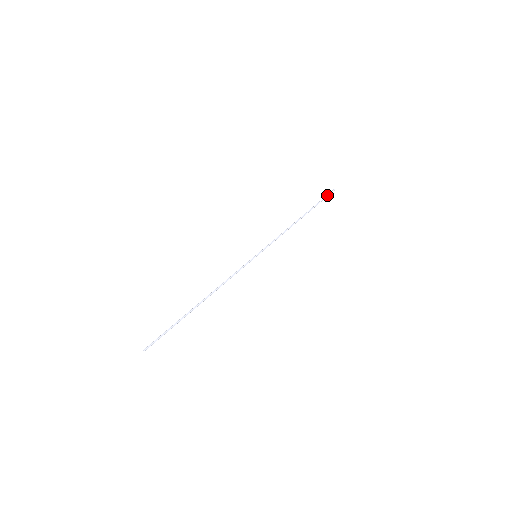
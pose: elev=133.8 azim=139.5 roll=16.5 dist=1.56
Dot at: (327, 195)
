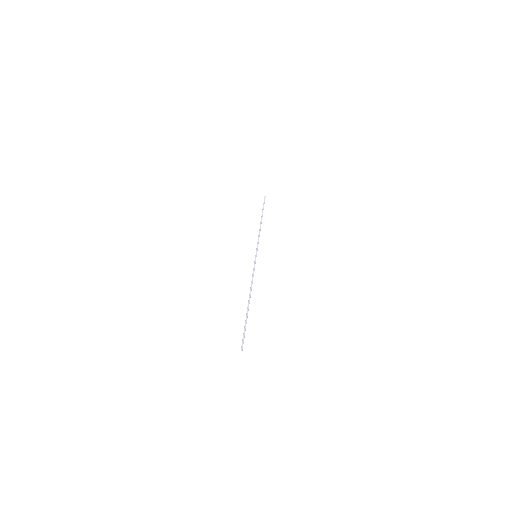
Dot at: (264, 201)
